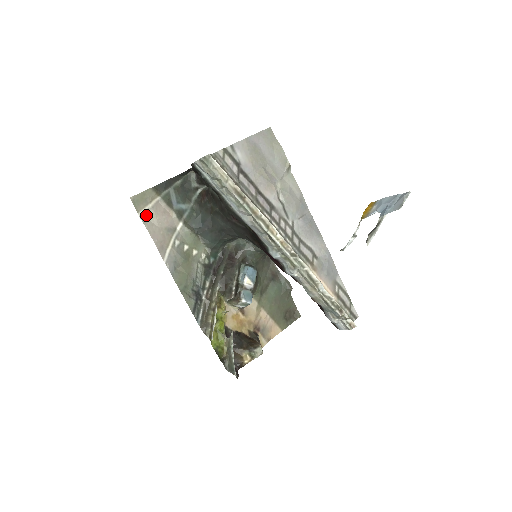
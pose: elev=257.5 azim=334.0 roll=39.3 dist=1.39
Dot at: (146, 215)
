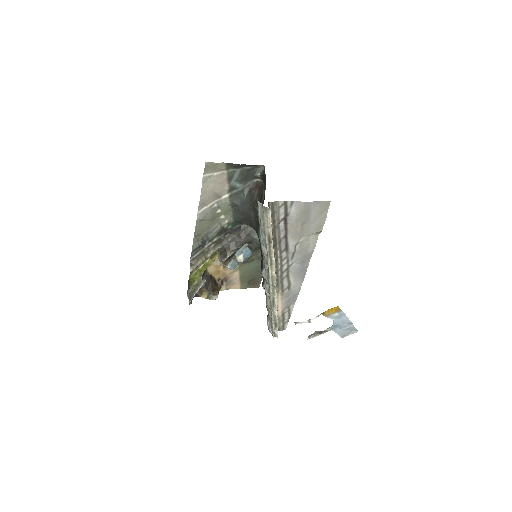
Dot at: (208, 178)
